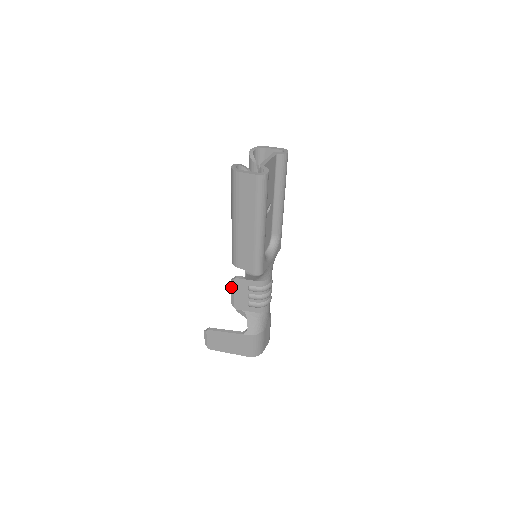
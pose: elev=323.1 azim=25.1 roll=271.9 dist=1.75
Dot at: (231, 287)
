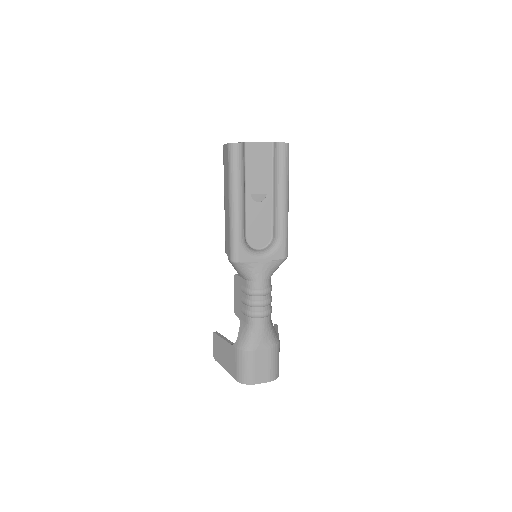
Dot at: (234, 287)
